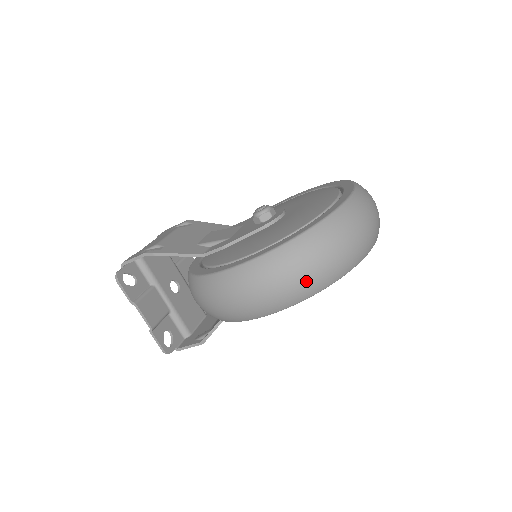
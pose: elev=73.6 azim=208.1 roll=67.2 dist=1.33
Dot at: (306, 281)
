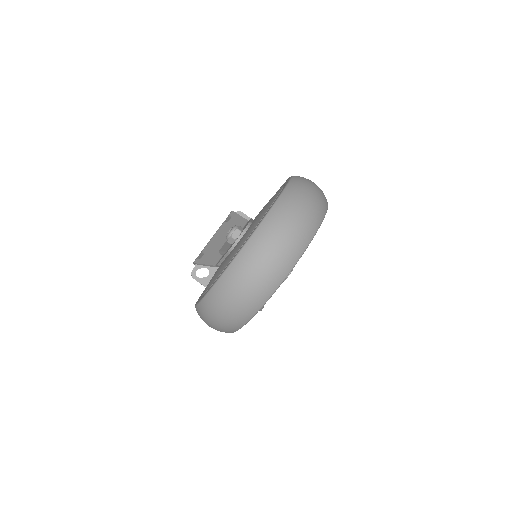
Dot at: (226, 322)
